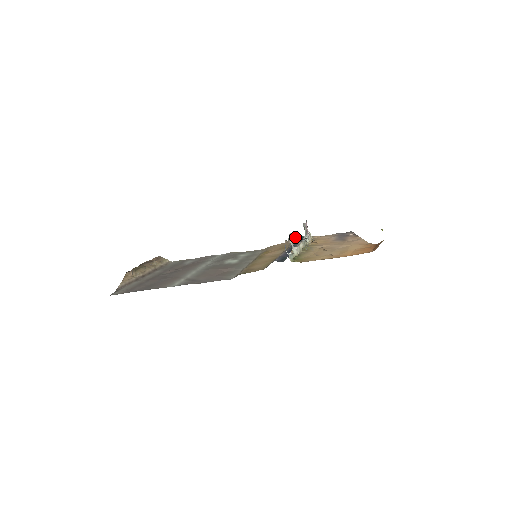
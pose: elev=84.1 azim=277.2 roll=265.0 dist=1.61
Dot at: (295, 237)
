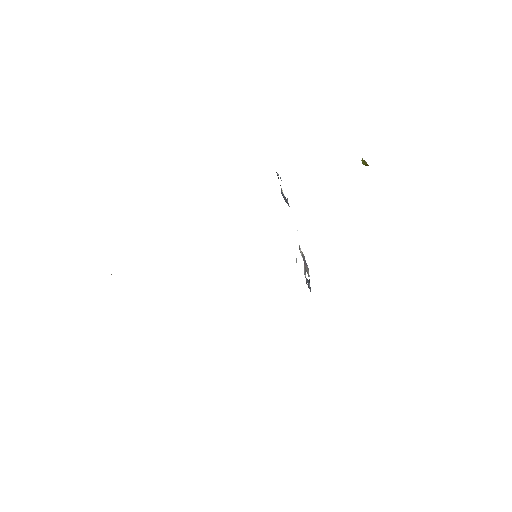
Dot at: occluded
